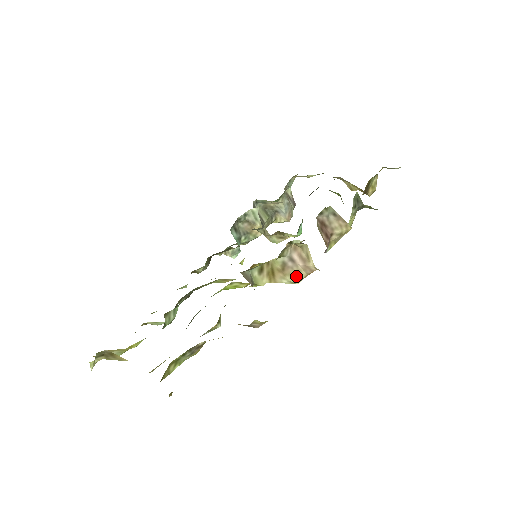
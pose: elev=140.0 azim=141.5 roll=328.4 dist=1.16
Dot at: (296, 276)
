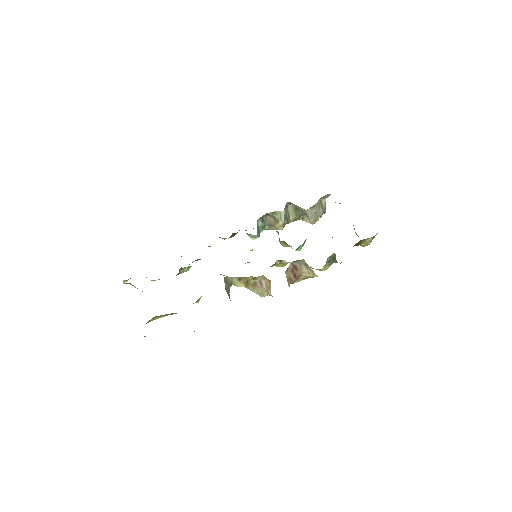
Dot at: (261, 293)
